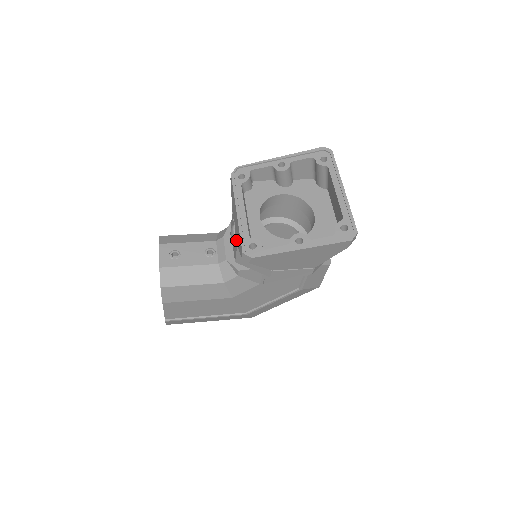
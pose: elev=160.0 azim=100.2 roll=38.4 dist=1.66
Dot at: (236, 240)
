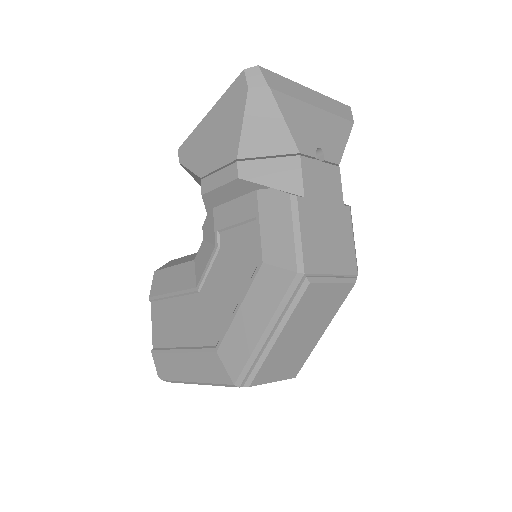
Dot at: occluded
